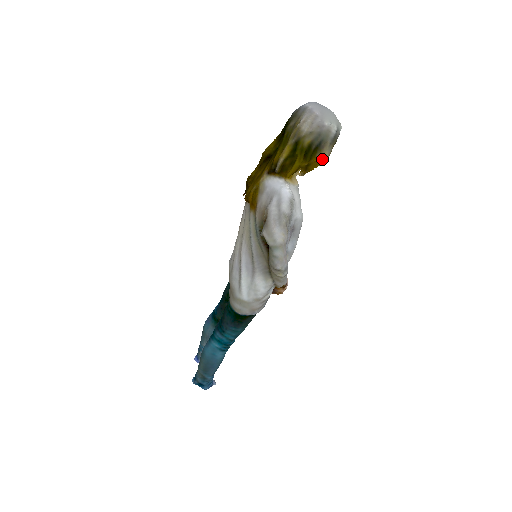
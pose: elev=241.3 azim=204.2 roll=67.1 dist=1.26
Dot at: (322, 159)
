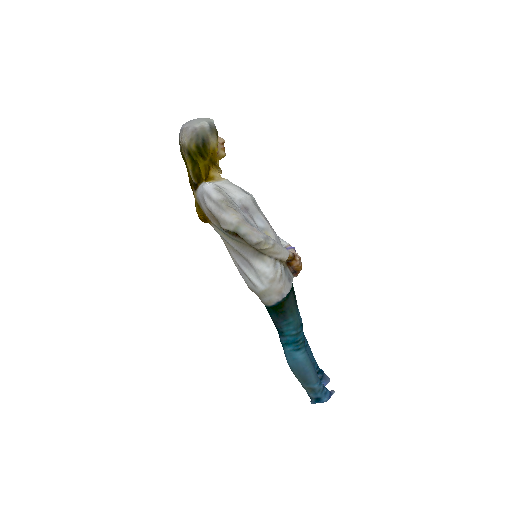
Dot at: (213, 147)
